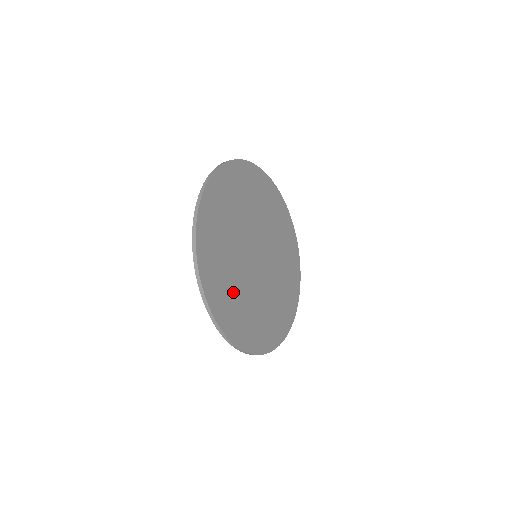
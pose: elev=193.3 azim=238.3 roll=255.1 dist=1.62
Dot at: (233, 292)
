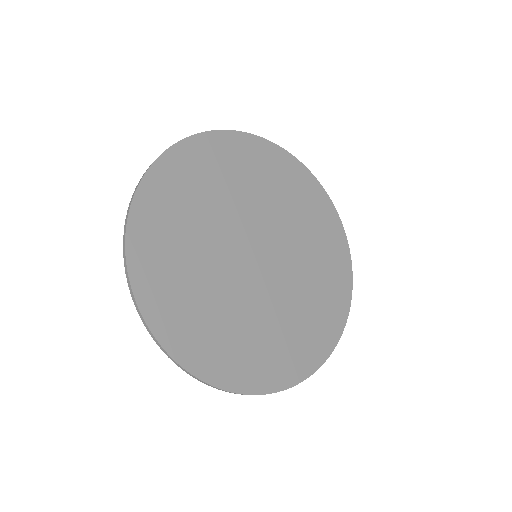
Dot at: (254, 338)
